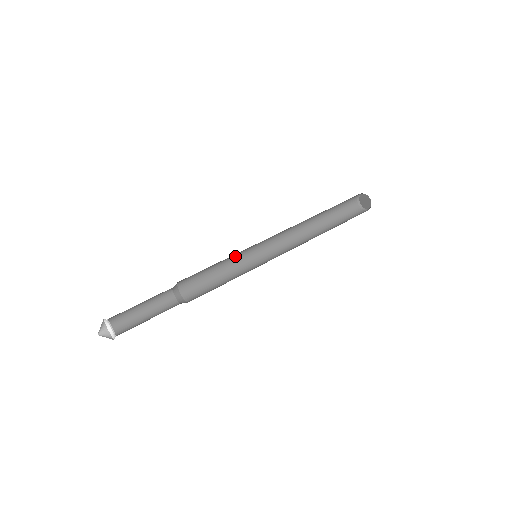
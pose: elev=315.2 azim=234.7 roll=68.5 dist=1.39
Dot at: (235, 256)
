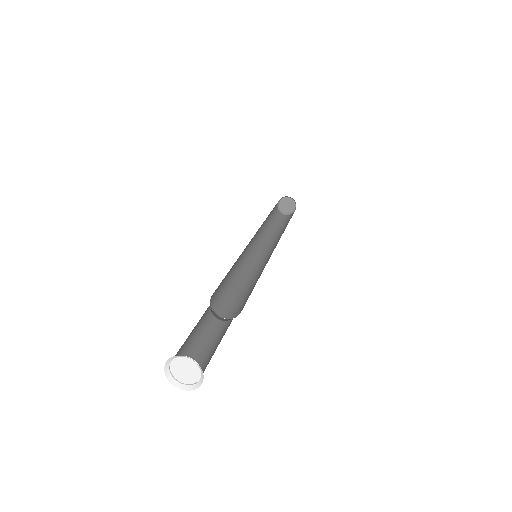
Dot at: (237, 259)
